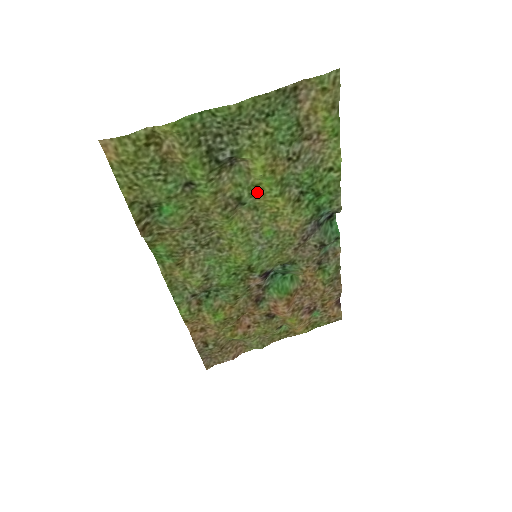
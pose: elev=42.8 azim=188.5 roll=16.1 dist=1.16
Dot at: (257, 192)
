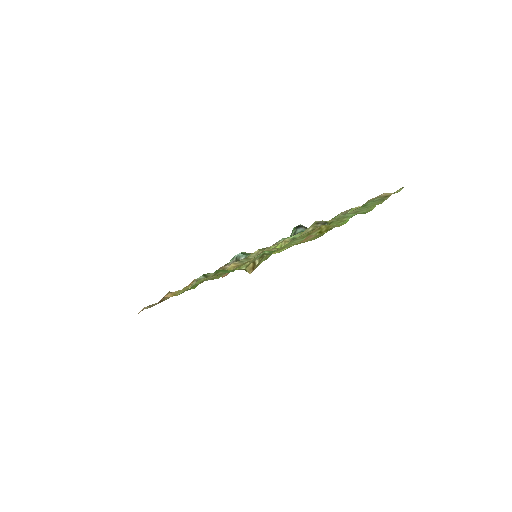
Dot at: occluded
